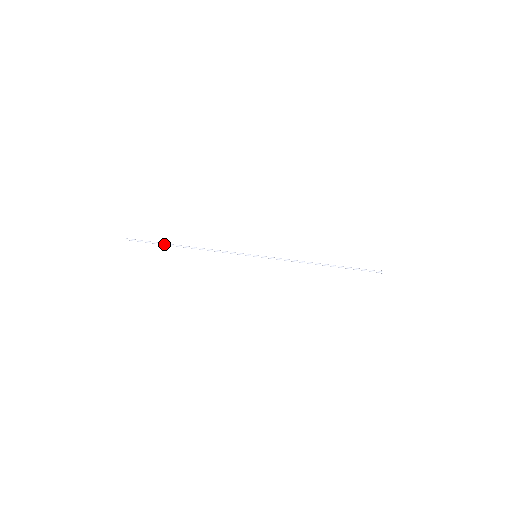
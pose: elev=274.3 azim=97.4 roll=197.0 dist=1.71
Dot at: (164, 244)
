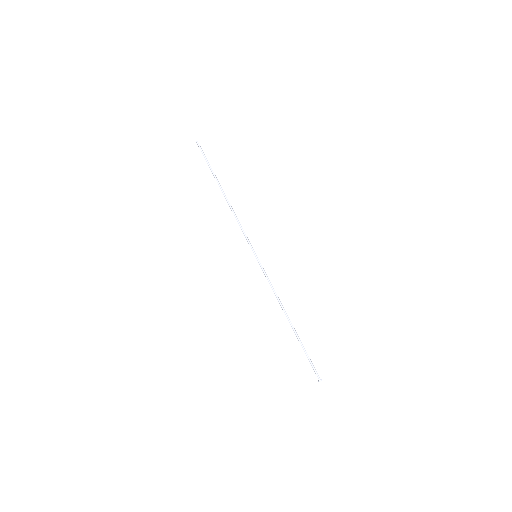
Dot at: (213, 173)
